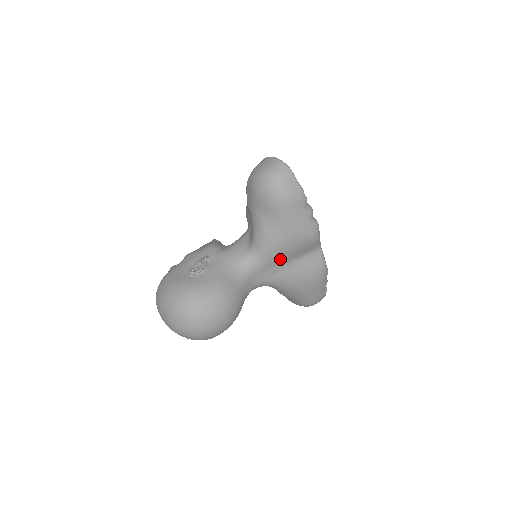
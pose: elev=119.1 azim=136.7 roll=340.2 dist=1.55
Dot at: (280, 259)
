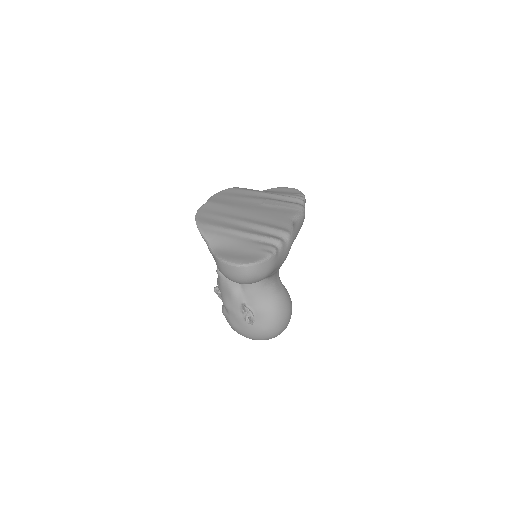
Dot at: occluded
